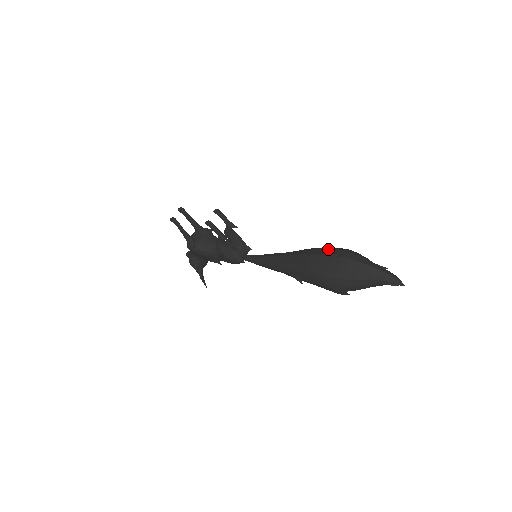
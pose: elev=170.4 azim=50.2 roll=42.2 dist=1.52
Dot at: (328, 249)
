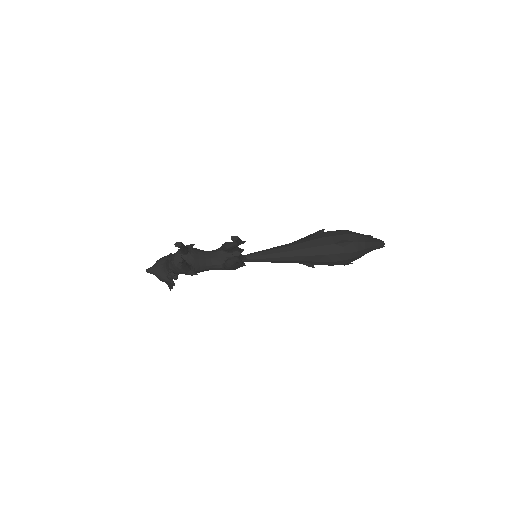
Dot at: (335, 237)
